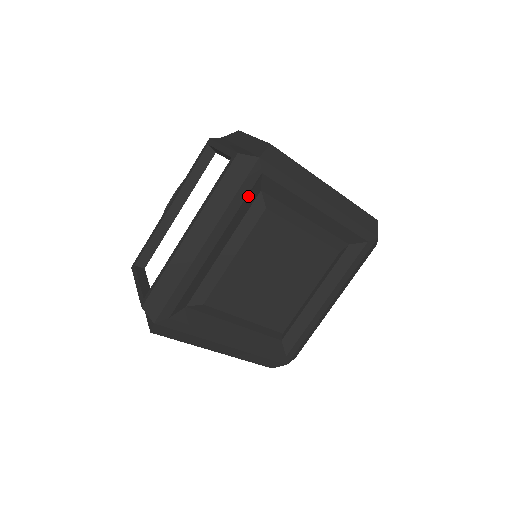
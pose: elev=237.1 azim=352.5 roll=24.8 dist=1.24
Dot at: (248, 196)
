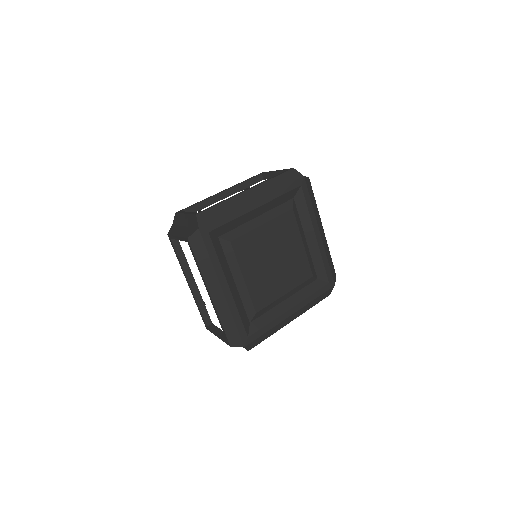
Dot at: (289, 193)
